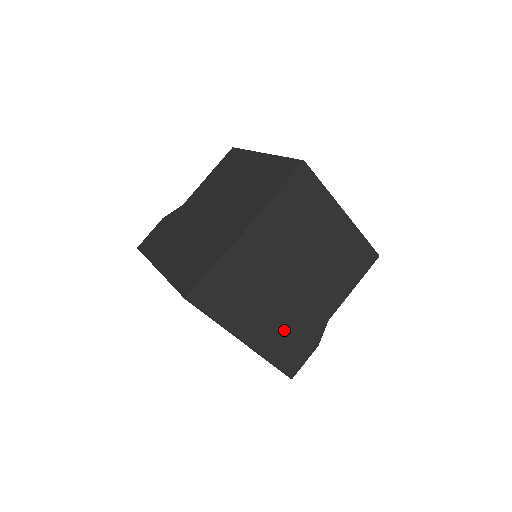
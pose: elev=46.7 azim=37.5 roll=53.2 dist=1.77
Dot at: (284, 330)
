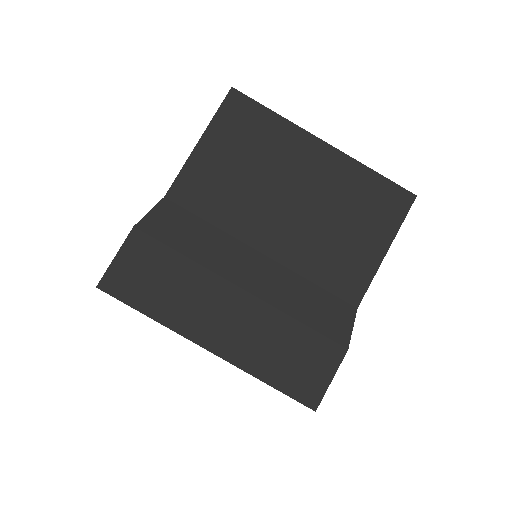
Dot at: (272, 325)
